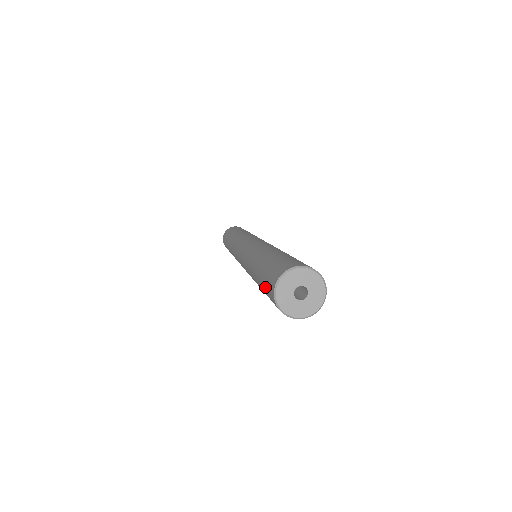
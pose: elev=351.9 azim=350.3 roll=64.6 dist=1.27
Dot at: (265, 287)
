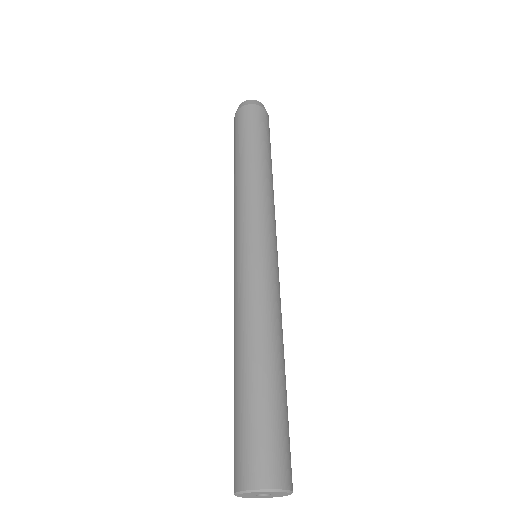
Dot at: (234, 442)
